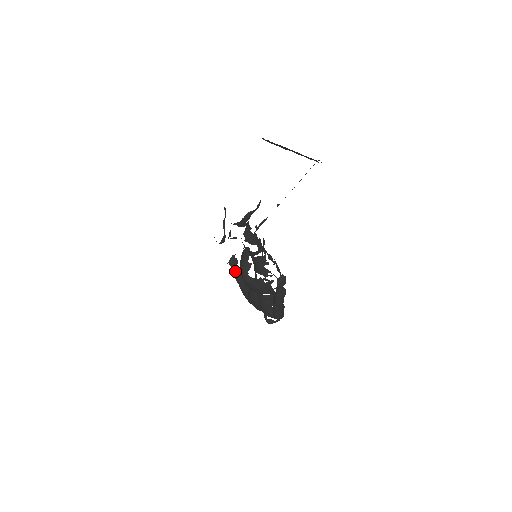
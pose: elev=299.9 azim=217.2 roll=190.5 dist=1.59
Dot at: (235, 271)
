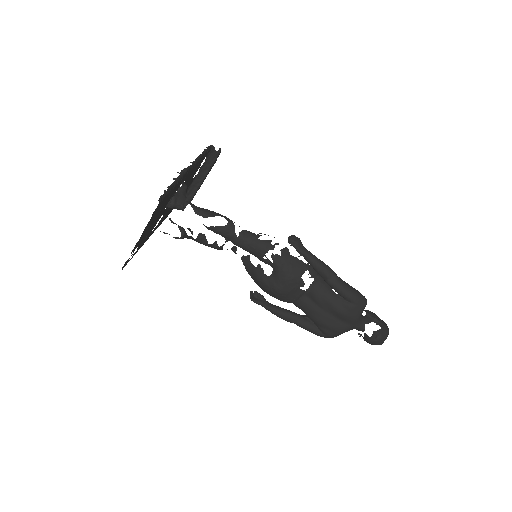
Dot at: (270, 307)
